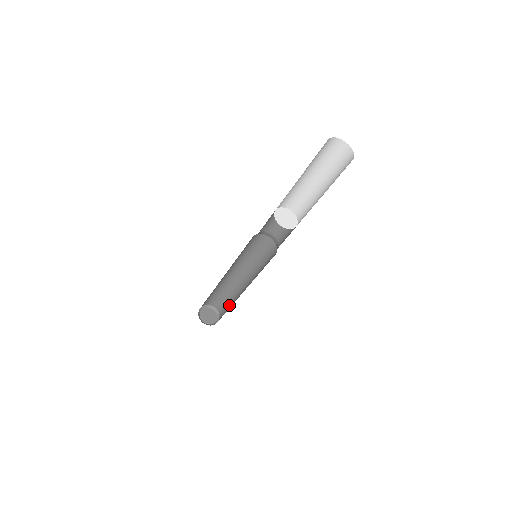
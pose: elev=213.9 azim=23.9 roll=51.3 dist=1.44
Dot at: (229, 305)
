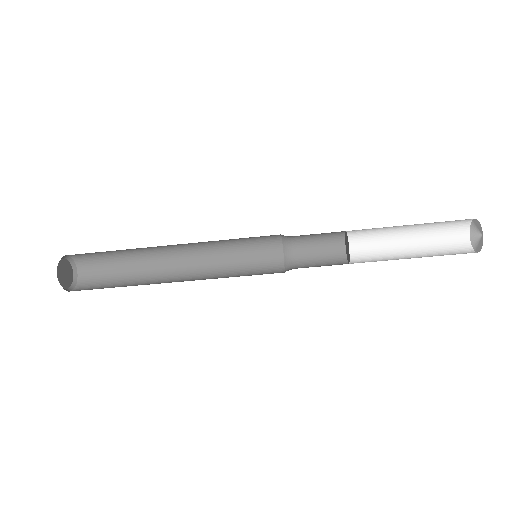
Dot at: (119, 264)
